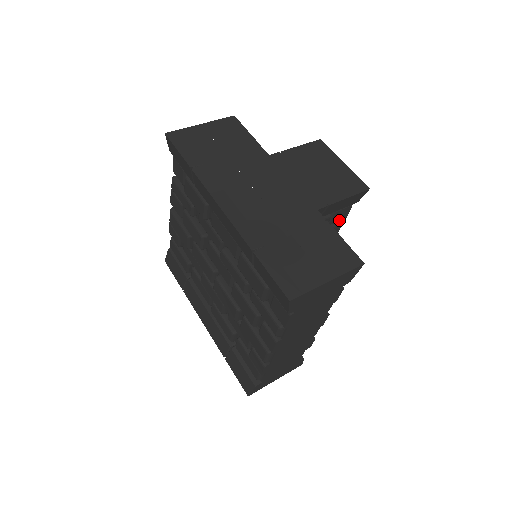
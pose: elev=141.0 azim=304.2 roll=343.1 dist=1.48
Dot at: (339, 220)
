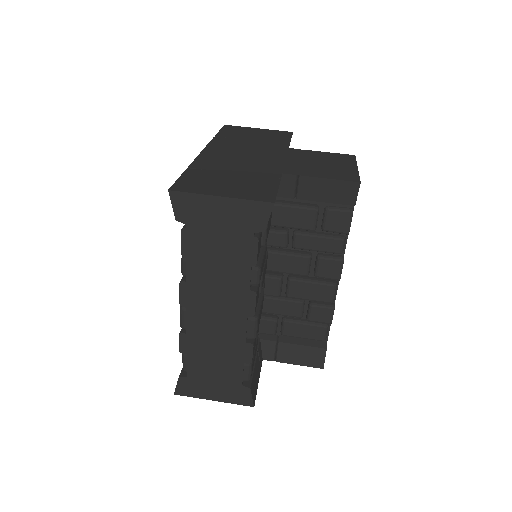
Dot at: (338, 230)
